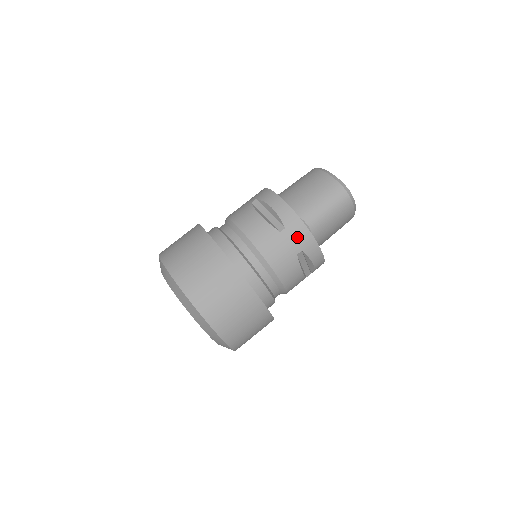
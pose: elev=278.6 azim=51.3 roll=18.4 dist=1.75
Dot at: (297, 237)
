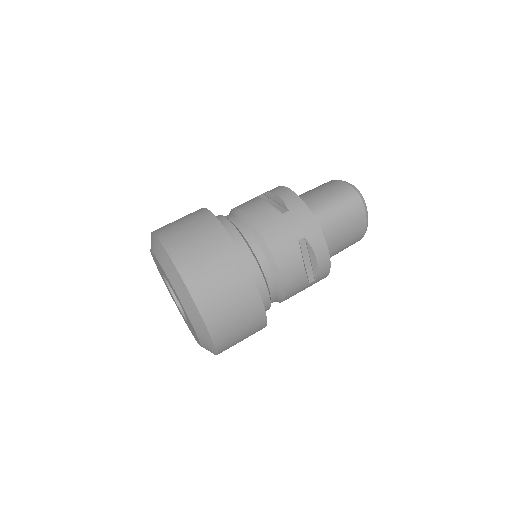
Dot at: (300, 221)
